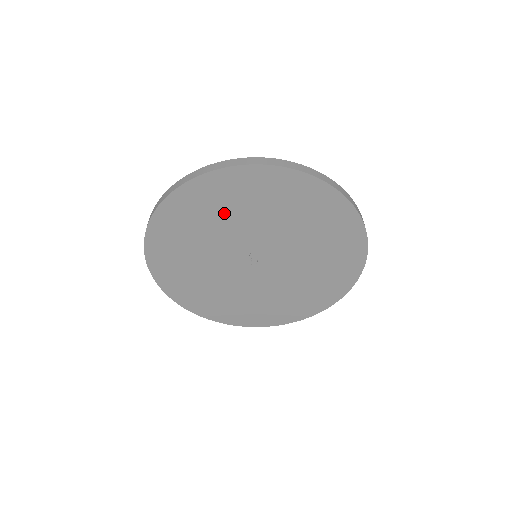
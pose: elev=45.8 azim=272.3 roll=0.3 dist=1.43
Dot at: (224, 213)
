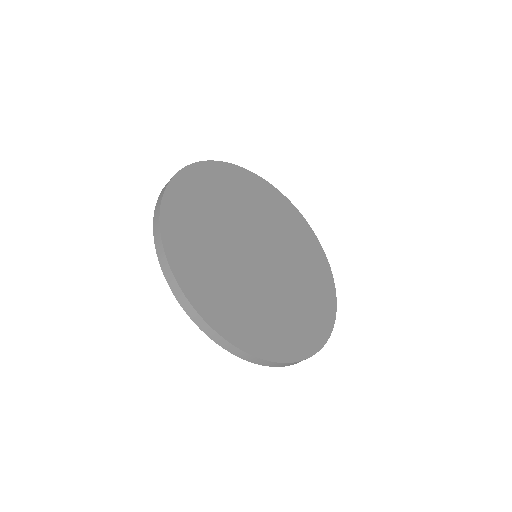
Dot at: occluded
